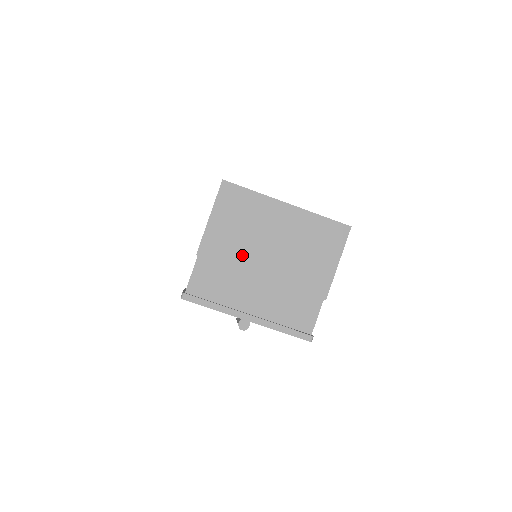
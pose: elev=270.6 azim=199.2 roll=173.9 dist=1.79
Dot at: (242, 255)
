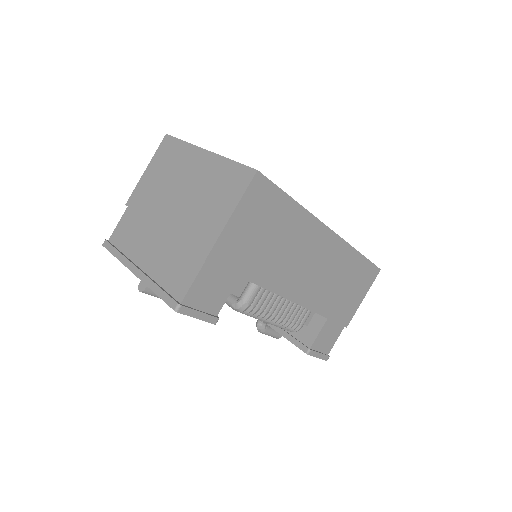
Dot at: (154, 205)
